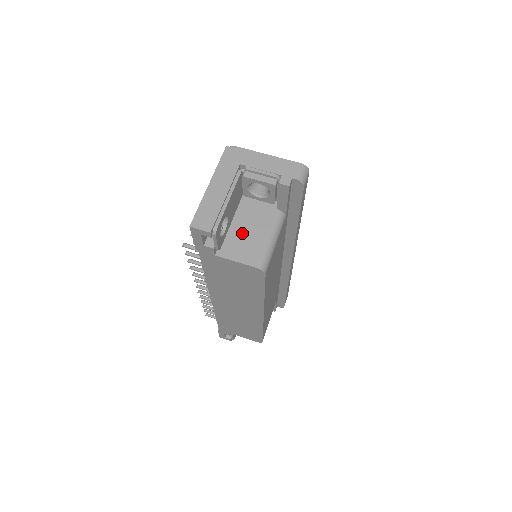
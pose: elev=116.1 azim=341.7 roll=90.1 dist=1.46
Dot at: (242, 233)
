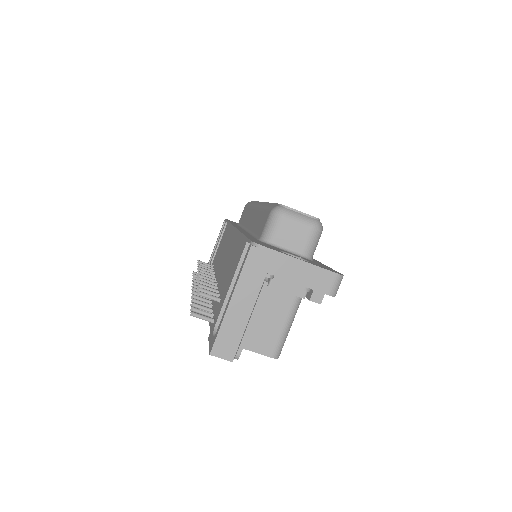
Dot at: (258, 318)
